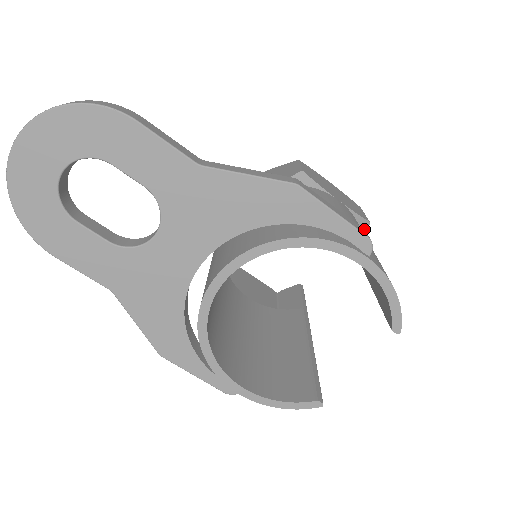
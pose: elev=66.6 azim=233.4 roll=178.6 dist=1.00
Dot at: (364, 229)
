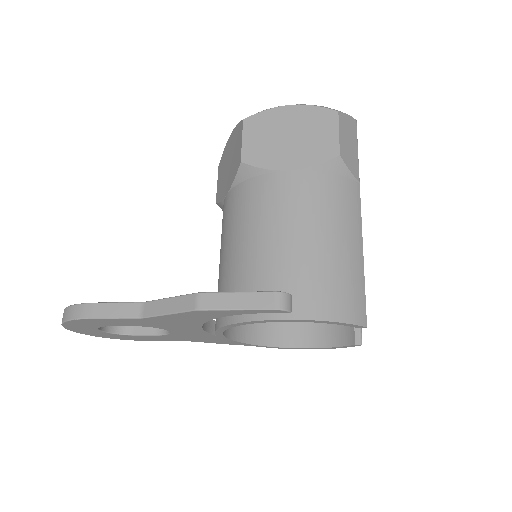
Dot at: (337, 168)
